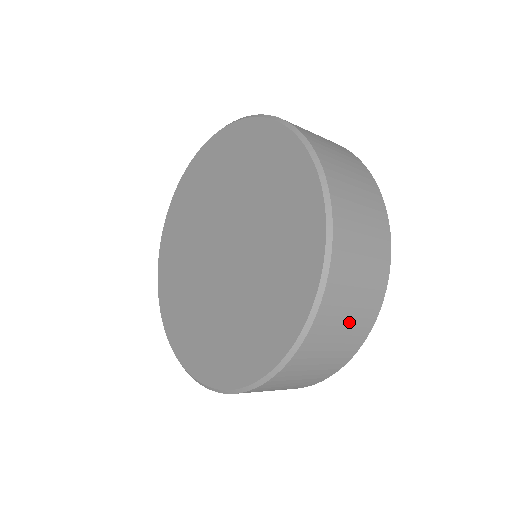
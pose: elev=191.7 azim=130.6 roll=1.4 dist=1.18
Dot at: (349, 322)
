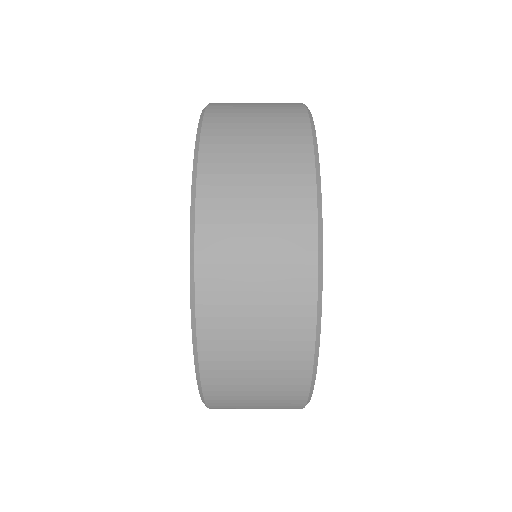
Dot at: (262, 258)
